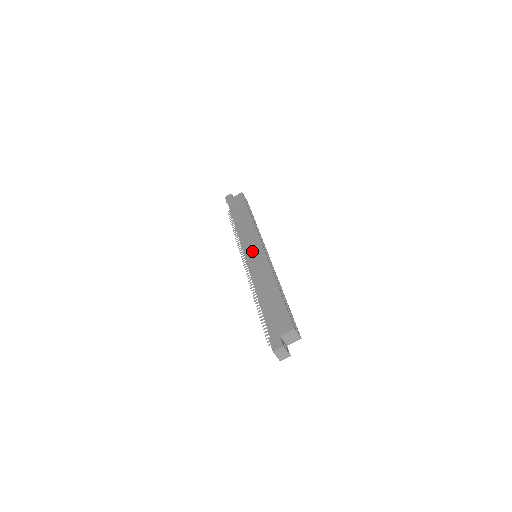
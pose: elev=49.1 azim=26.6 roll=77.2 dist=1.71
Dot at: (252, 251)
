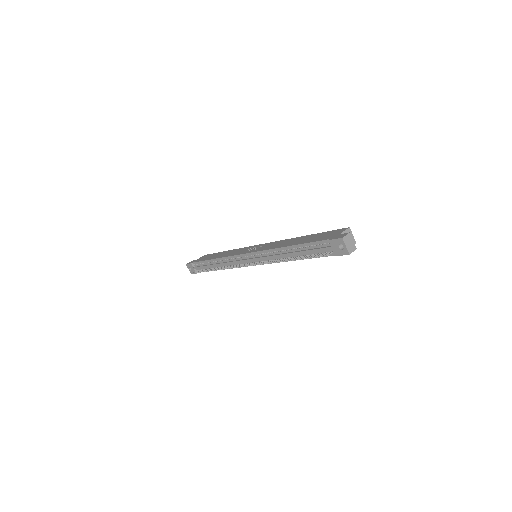
Dot at: (252, 249)
